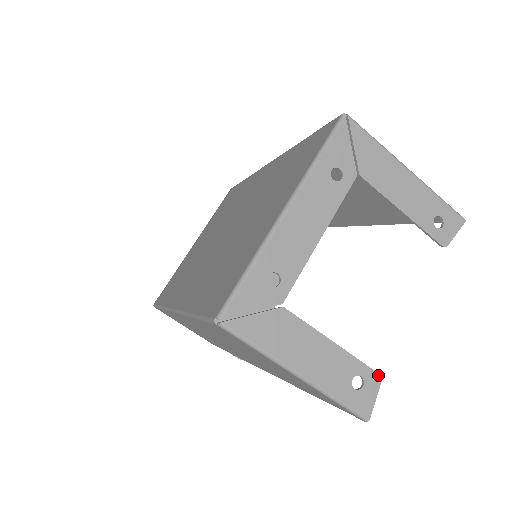
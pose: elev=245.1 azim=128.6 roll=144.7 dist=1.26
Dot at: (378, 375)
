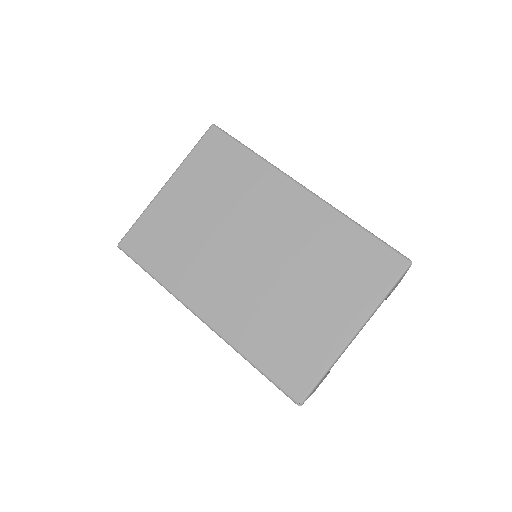
Dot at: occluded
